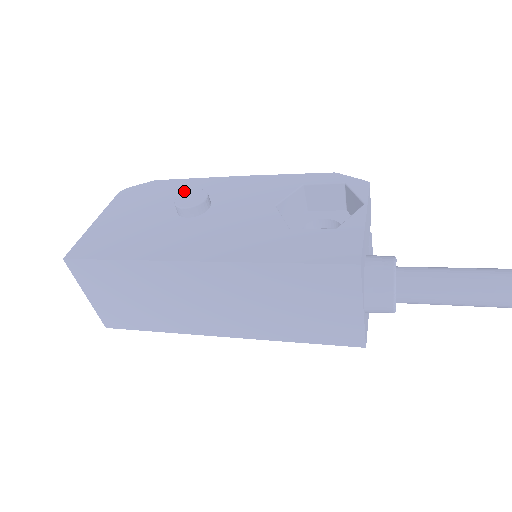
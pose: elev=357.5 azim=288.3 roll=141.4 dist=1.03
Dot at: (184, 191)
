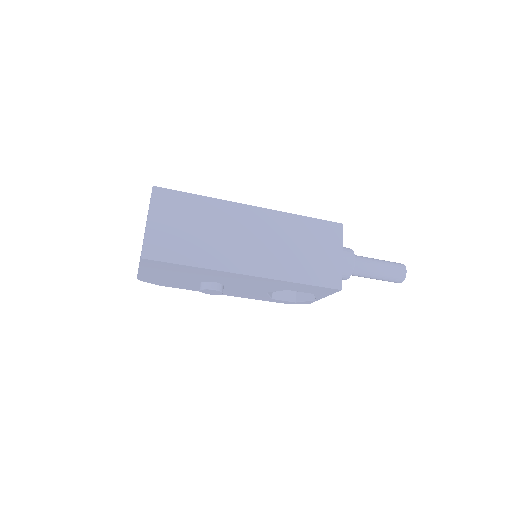
Dot at: occluded
